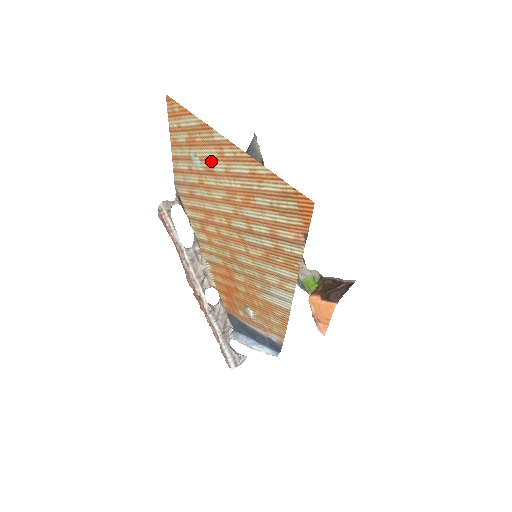
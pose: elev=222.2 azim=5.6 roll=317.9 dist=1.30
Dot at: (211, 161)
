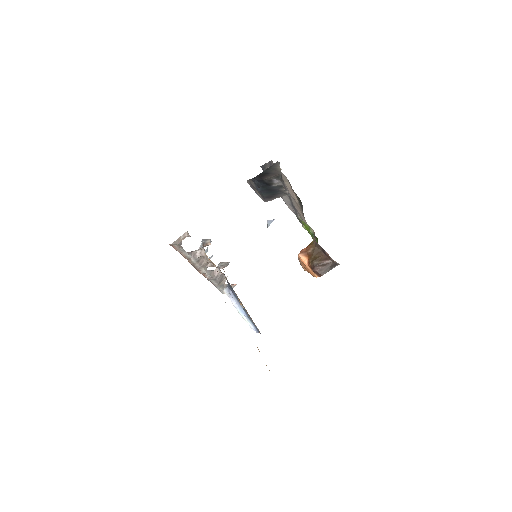
Dot at: occluded
